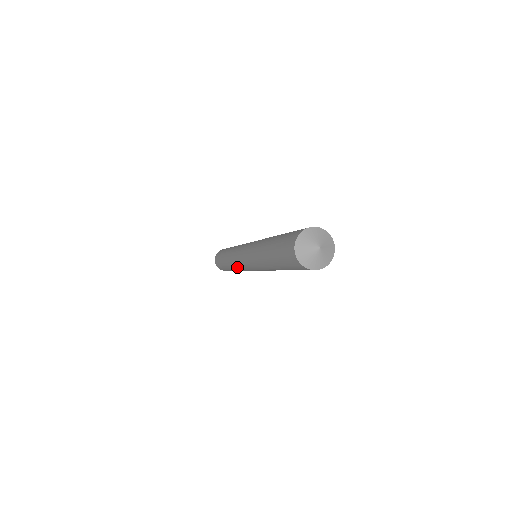
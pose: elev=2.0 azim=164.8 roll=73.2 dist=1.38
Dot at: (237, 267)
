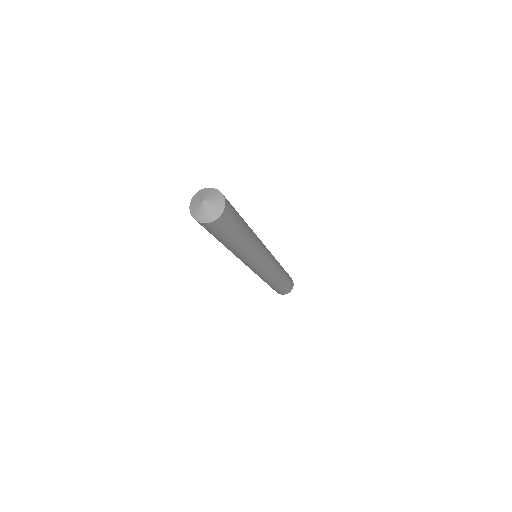
Dot at: (264, 277)
